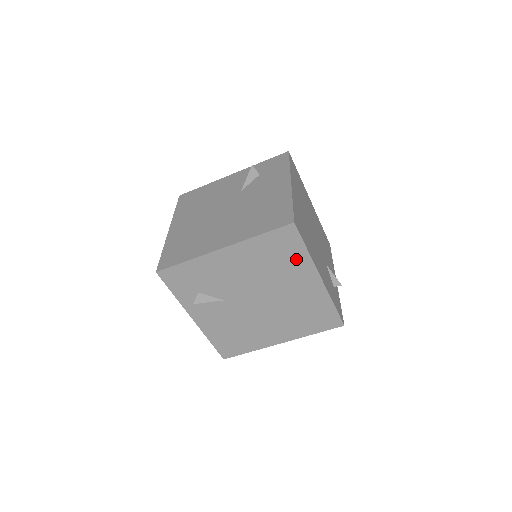
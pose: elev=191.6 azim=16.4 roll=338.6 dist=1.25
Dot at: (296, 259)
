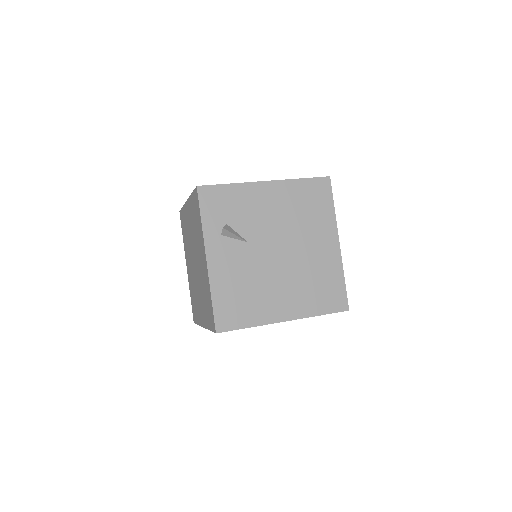
Dot at: (323, 214)
